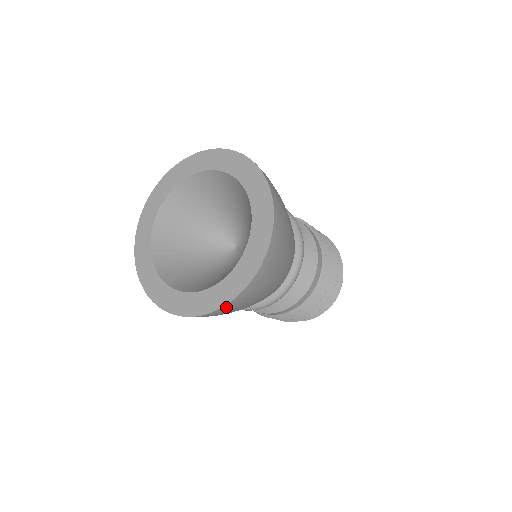
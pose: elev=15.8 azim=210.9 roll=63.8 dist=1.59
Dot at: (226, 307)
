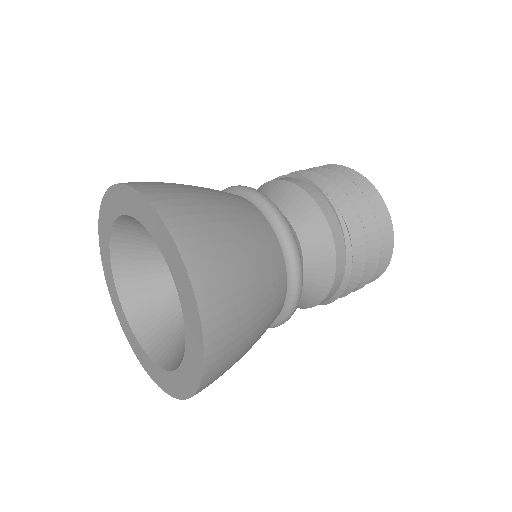
Dot at: occluded
